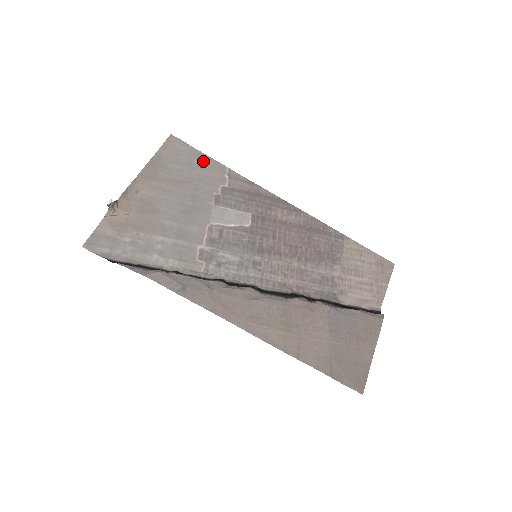
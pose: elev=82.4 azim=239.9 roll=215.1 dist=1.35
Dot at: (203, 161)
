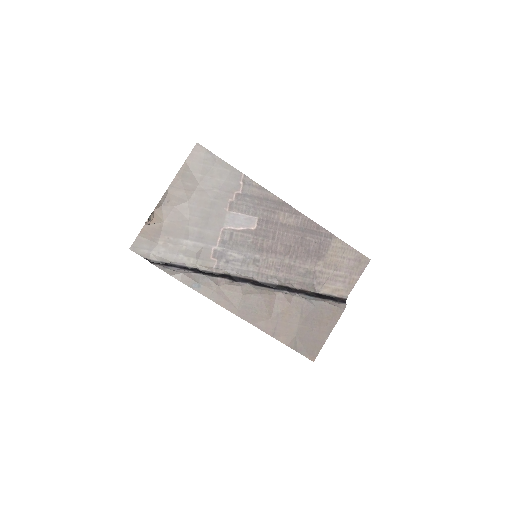
Dot at: (223, 169)
